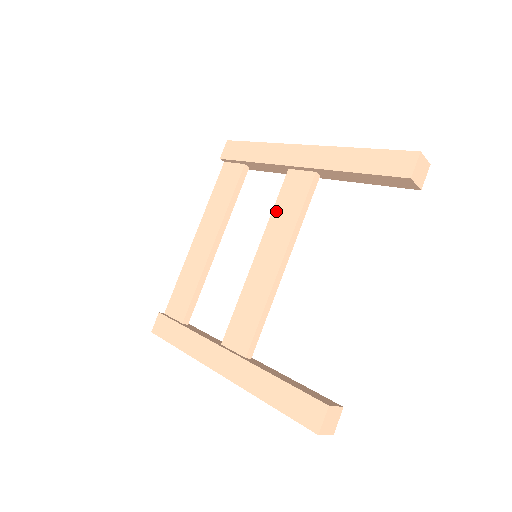
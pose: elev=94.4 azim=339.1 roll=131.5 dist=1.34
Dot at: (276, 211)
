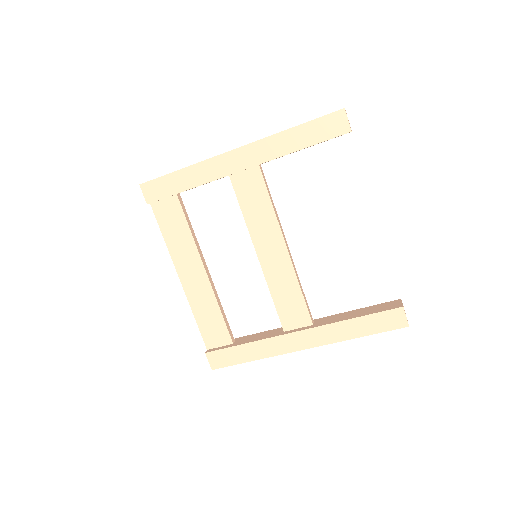
Dot at: (247, 214)
